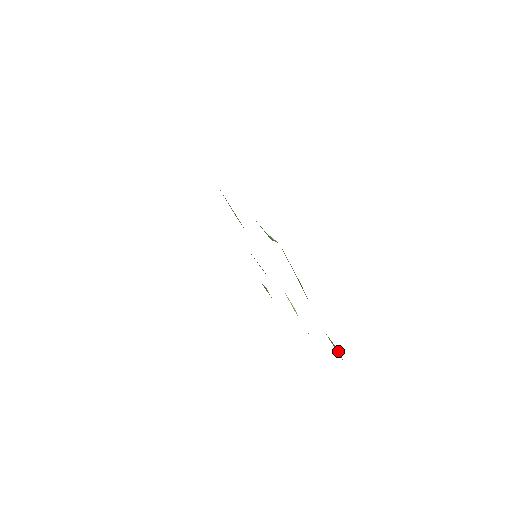
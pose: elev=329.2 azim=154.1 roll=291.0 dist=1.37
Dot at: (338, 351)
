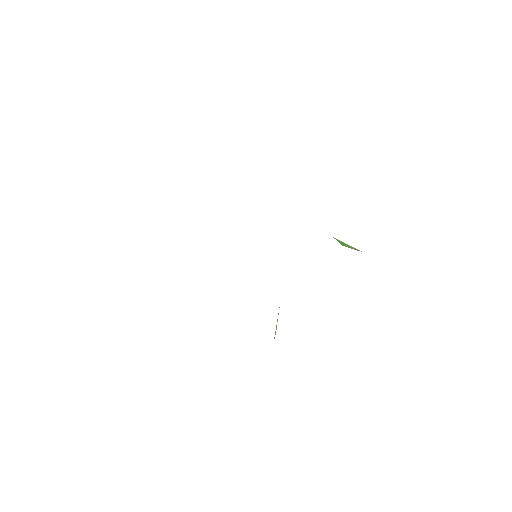
Dot at: occluded
